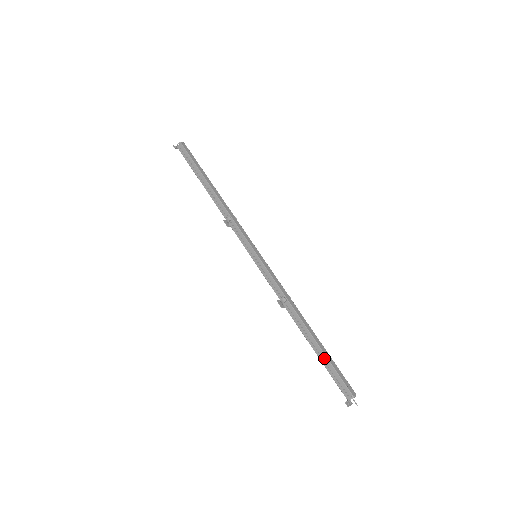
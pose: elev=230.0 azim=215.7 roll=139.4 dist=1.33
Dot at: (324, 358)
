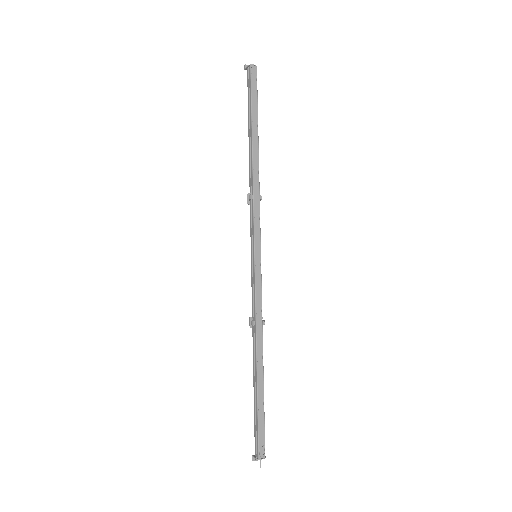
Dot at: (256, 405)
